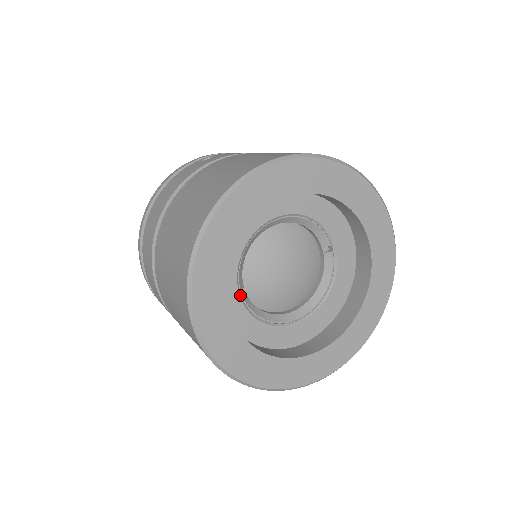
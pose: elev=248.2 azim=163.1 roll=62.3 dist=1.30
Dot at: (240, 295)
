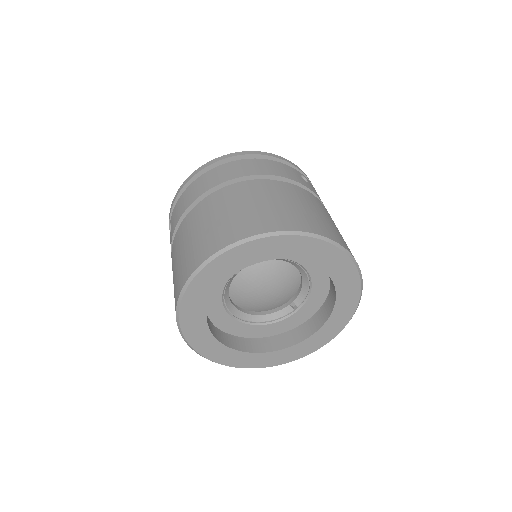
Dot at: occluded
